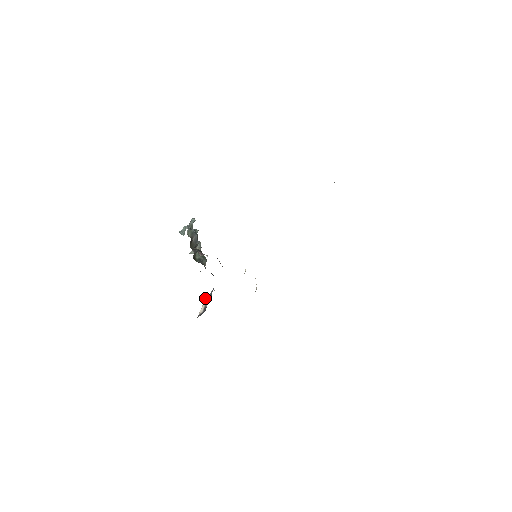
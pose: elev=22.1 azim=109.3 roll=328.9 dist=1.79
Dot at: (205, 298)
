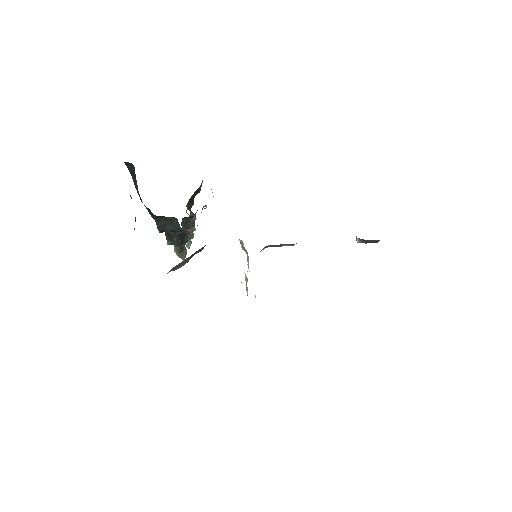
Dot at: occluded
